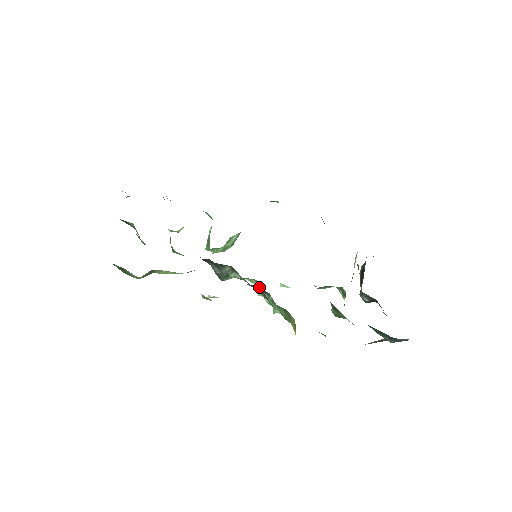
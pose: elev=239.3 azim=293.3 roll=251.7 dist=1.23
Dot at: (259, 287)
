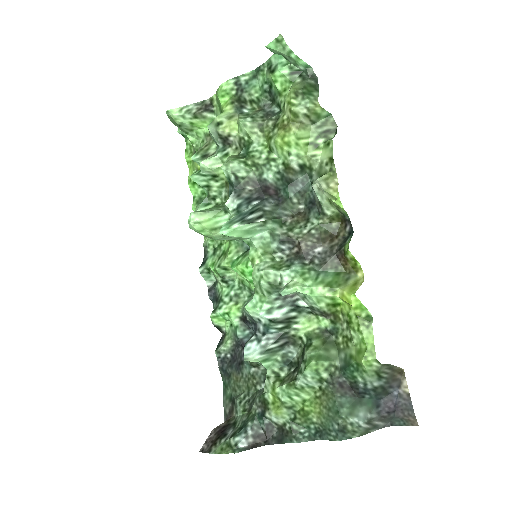
Dot at: (335, 235)
